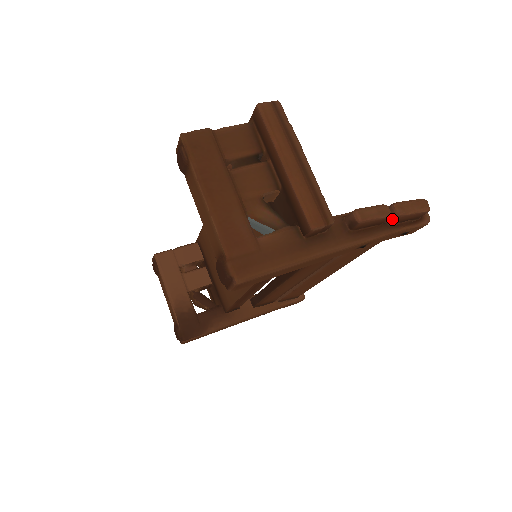
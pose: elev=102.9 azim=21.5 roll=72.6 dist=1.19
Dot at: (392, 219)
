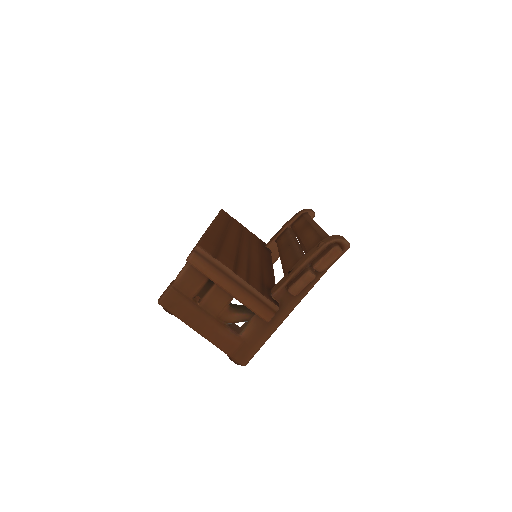
Dot at: occluded
